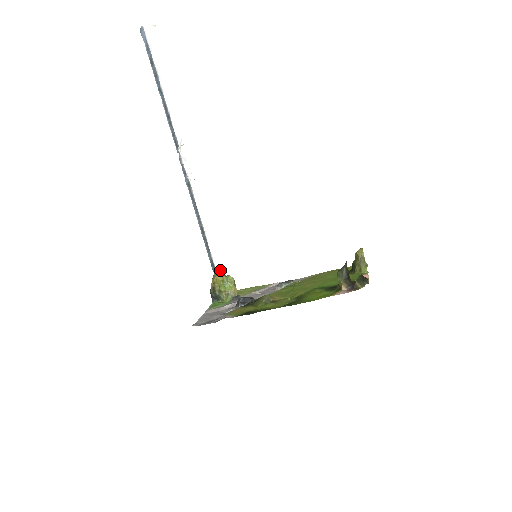
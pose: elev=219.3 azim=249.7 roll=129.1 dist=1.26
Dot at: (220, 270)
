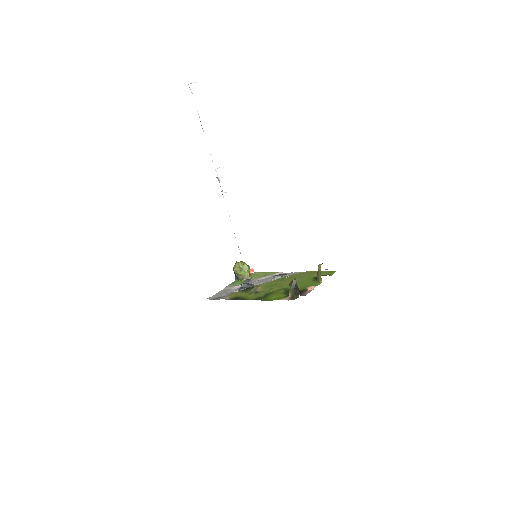
Dot at: (245, 257)
